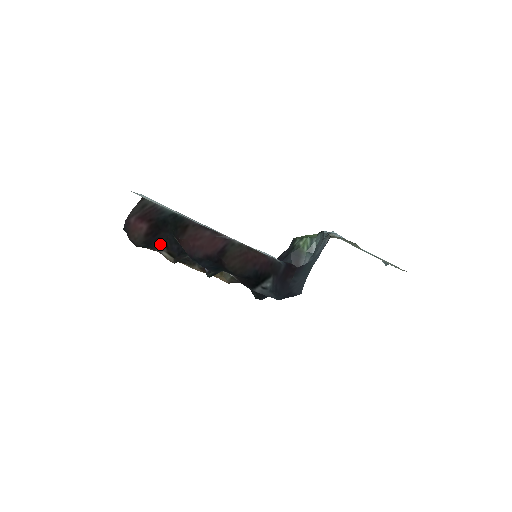
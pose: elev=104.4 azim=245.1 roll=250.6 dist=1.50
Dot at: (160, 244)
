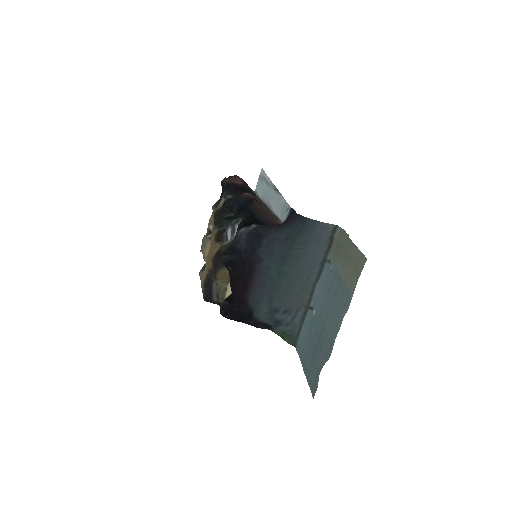
Dot at: (231, 194)
